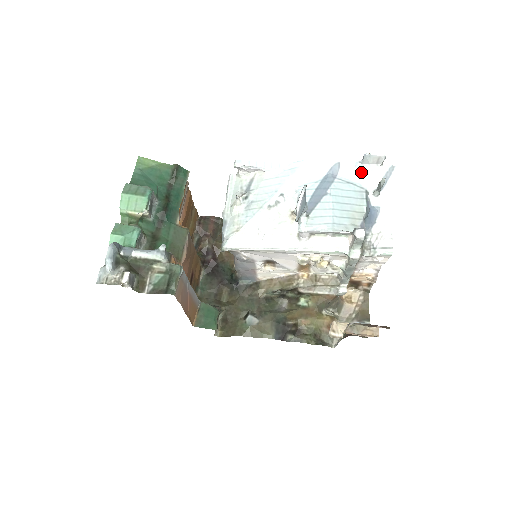
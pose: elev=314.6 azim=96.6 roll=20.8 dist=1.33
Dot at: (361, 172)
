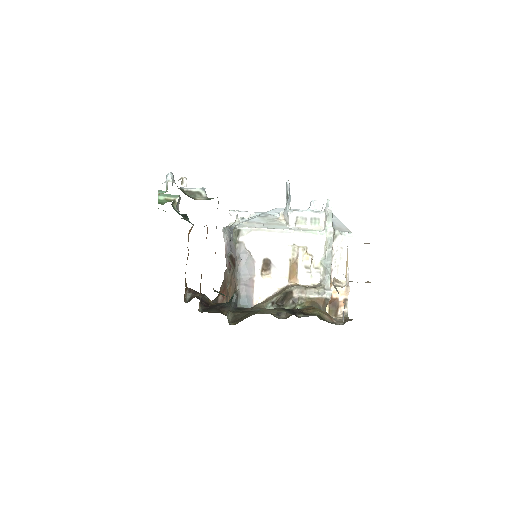
Dot at: occluded
